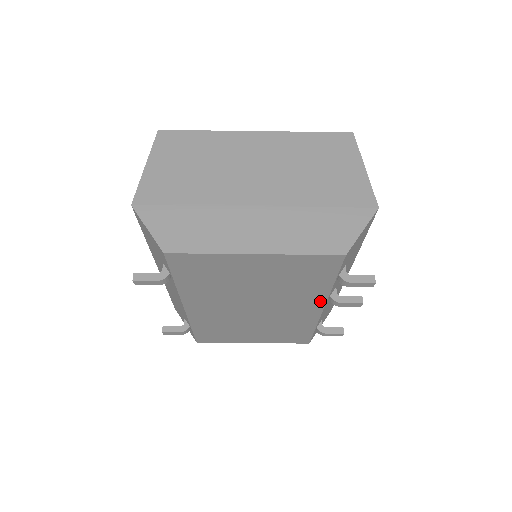
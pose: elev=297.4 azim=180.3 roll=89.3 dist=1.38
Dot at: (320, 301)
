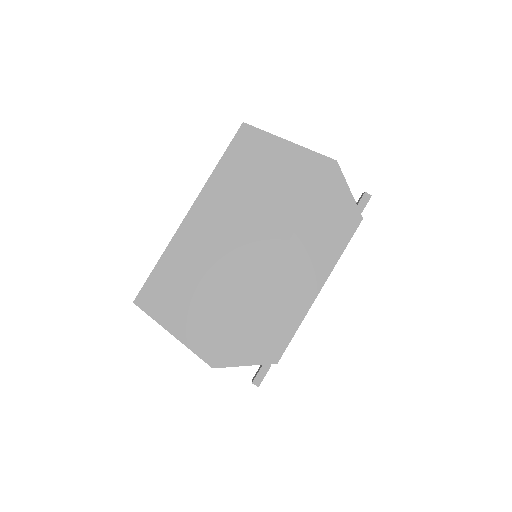
Dot at: occluded
